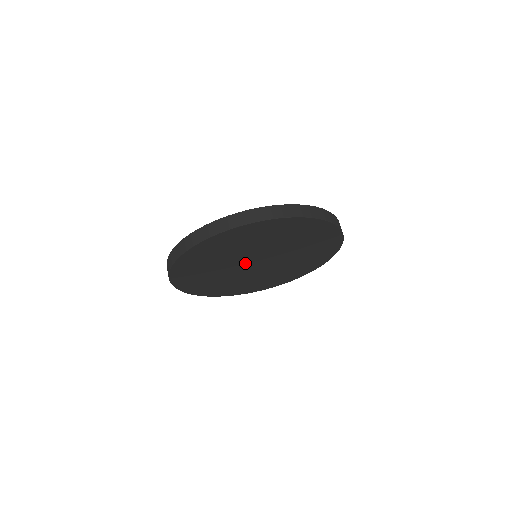
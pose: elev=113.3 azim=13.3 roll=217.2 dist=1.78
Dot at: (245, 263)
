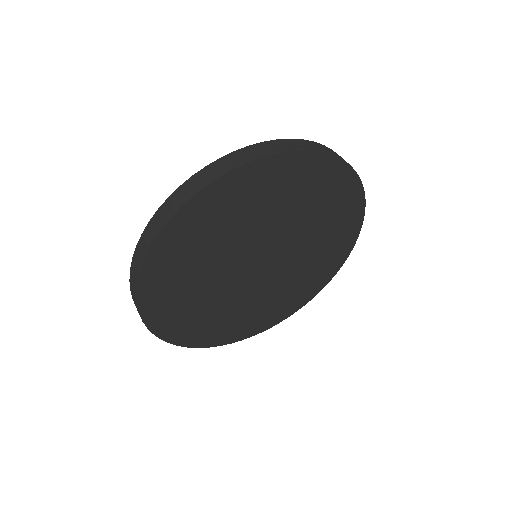
Dot at: (246, 261)
